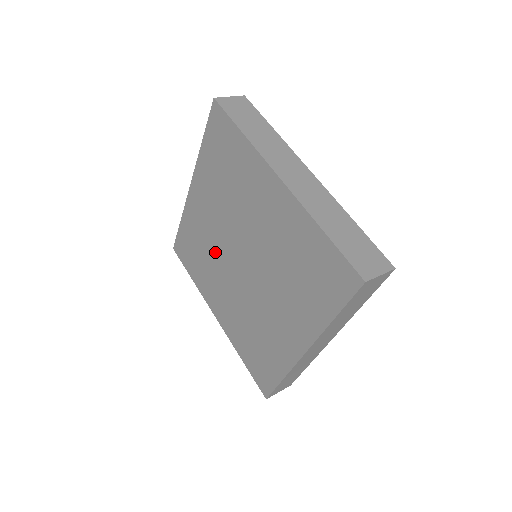
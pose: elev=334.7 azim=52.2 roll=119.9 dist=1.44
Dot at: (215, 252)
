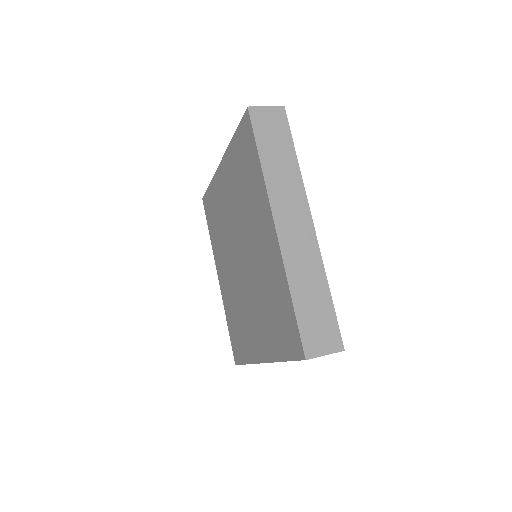
Dot at: (226, 233)
